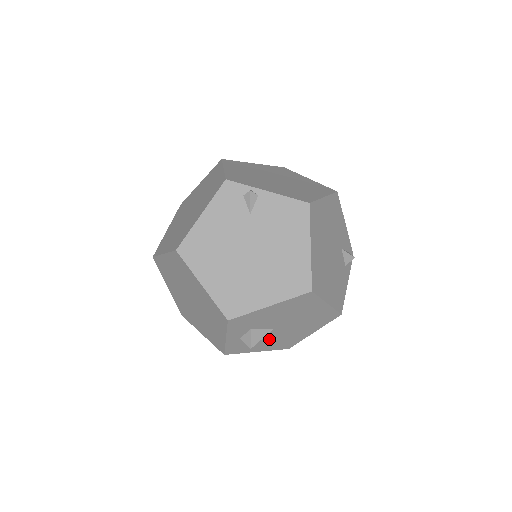
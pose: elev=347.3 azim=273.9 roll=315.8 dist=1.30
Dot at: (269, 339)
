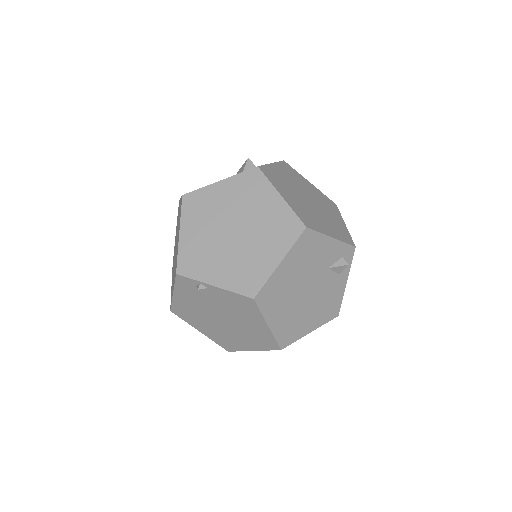
Dot at: occluded
